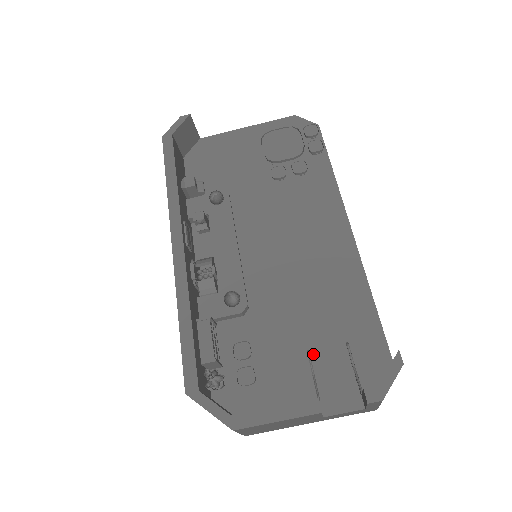
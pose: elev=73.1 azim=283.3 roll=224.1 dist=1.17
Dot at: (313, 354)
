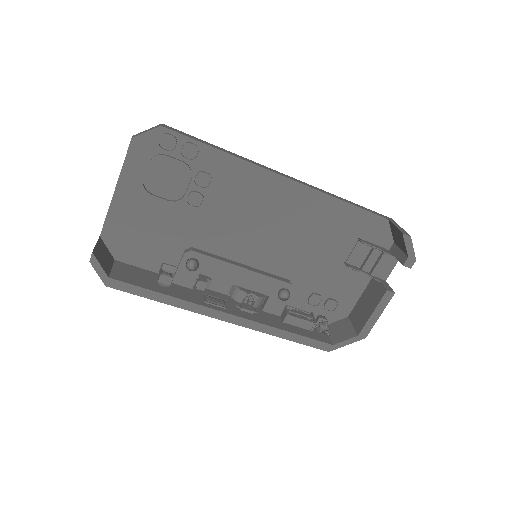
Dot at: (347, 261)
